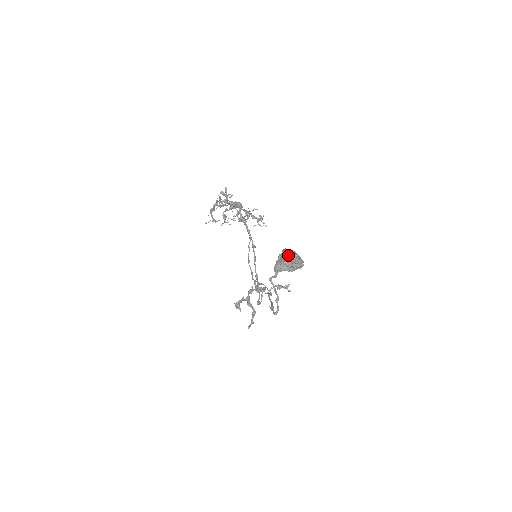
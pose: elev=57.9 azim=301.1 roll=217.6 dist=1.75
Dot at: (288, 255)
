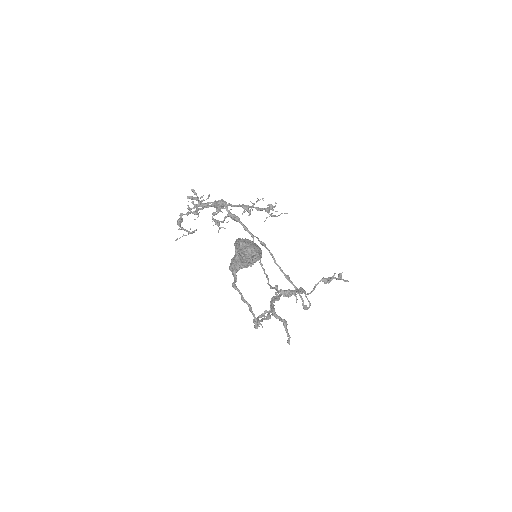
Dot at: (236, 247)
